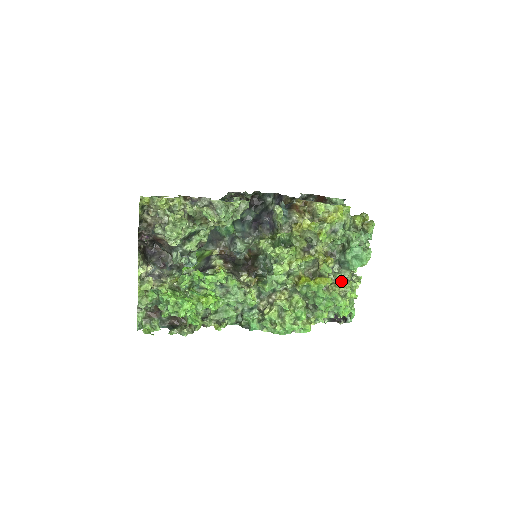
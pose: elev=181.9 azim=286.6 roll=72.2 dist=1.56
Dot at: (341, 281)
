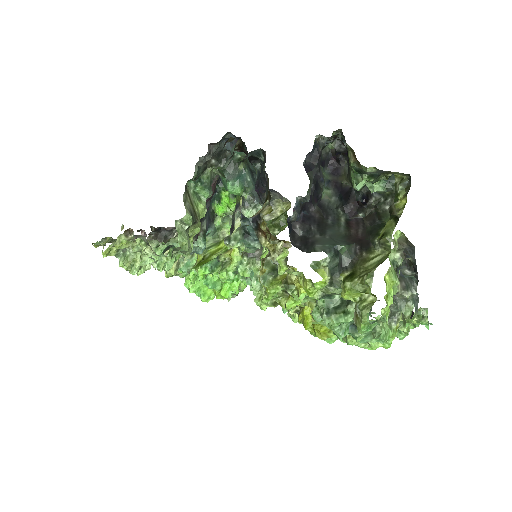
Dot at: occluded
